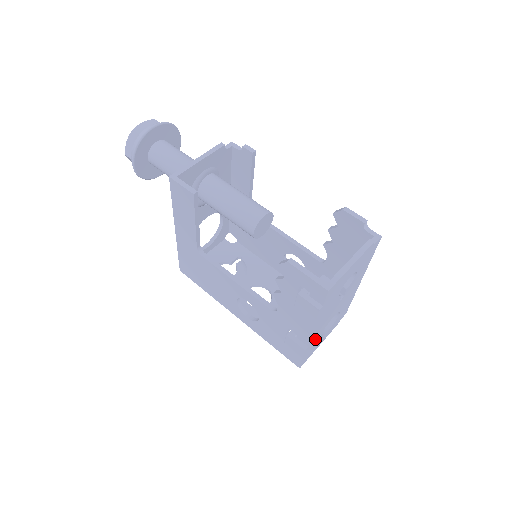
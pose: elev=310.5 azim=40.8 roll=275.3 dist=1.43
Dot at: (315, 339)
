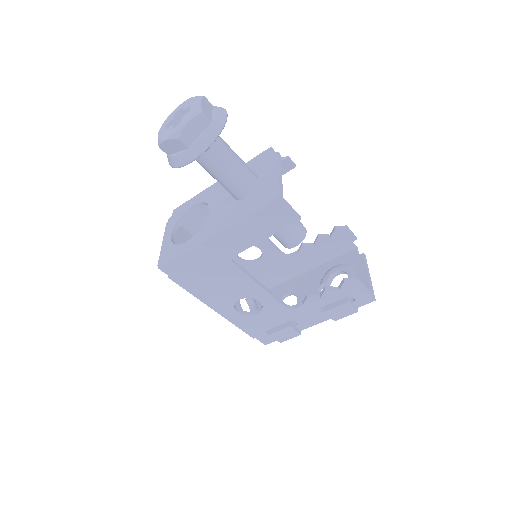
Dot at: occluded
